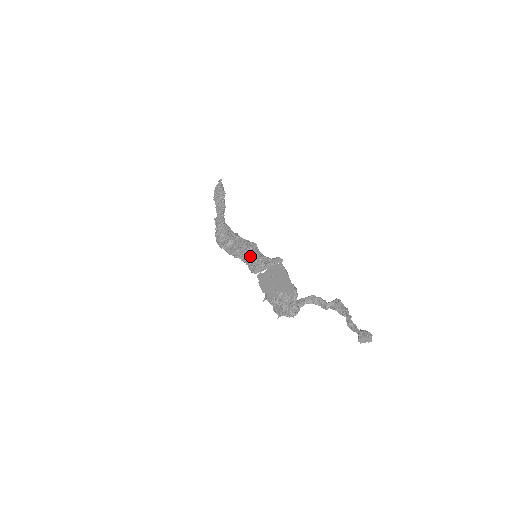
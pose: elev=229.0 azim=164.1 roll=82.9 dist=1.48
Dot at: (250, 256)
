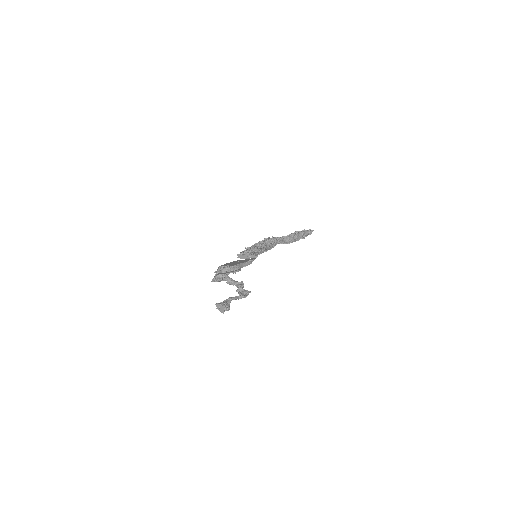
Dot at: occluded
